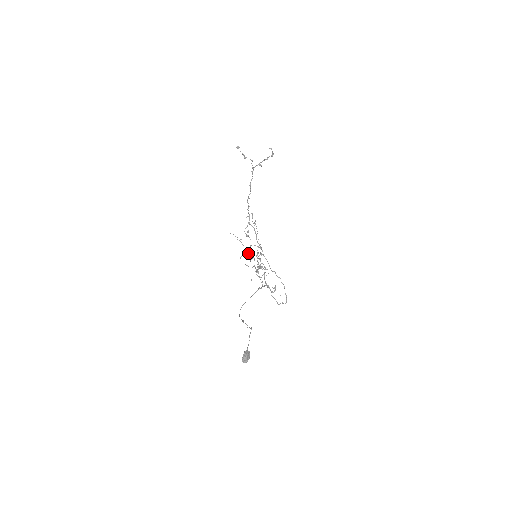
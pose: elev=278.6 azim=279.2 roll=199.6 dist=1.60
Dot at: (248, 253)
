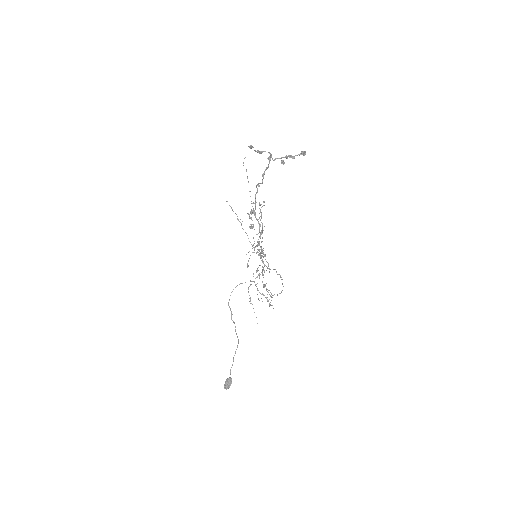
Dot at: (249, 227)
